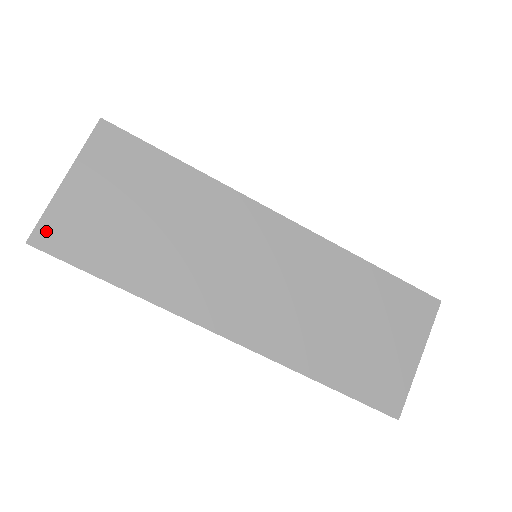
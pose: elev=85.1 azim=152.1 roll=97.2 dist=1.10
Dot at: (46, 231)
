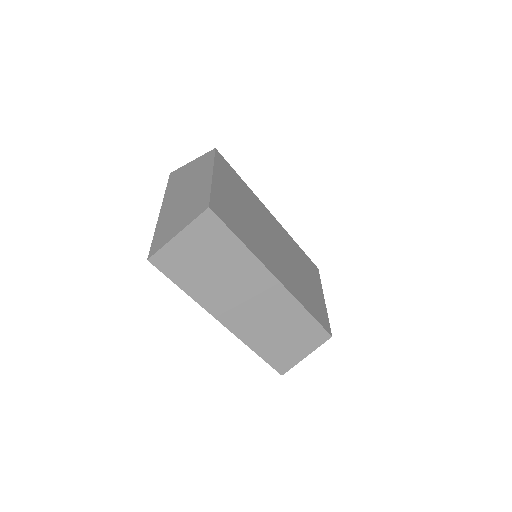
Dot at: (159, 257)
